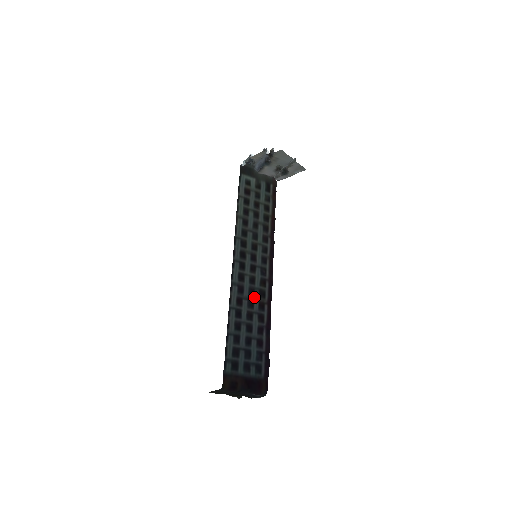
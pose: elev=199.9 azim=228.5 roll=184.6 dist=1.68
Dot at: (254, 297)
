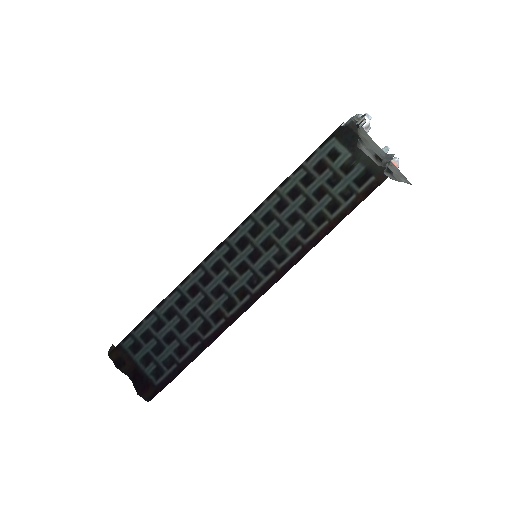
Dot at: (216, 300)
